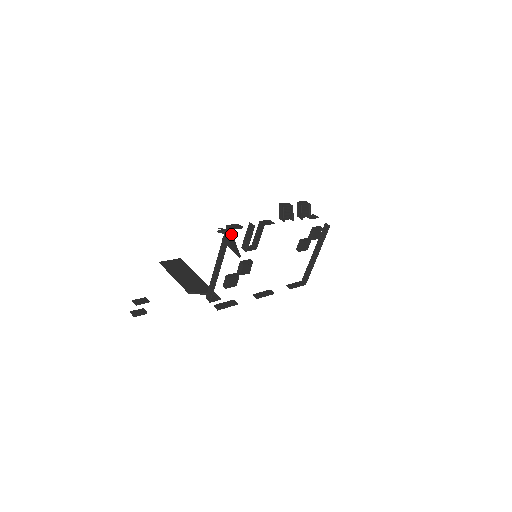
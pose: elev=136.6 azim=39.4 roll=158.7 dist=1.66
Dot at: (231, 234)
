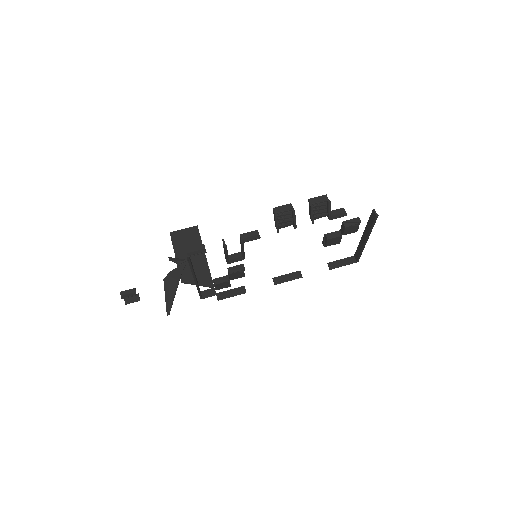
Dot at: (181, 268)
